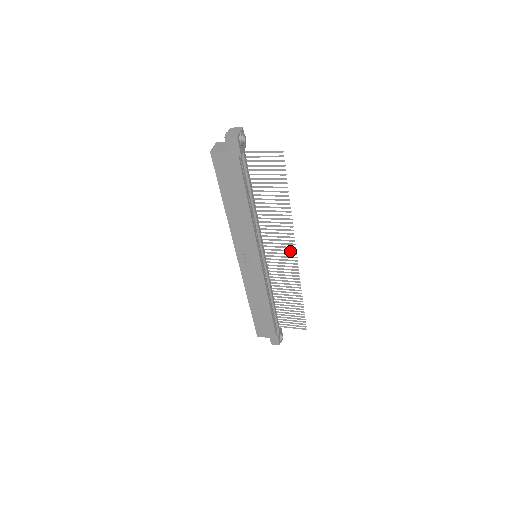
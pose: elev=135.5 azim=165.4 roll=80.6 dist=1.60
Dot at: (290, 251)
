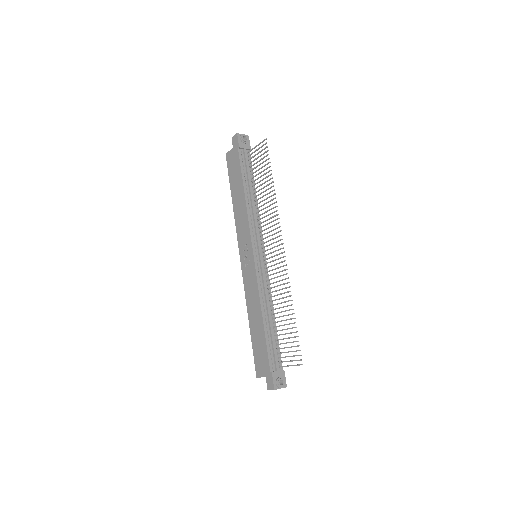
Dot at: (278, 241)
